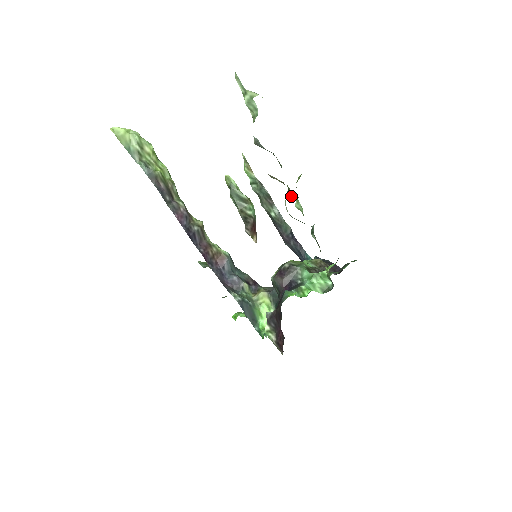
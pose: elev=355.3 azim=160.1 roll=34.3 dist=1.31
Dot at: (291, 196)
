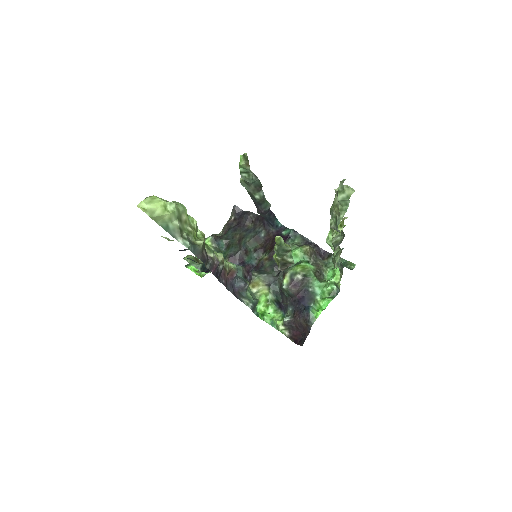
Dot at: (338, 250)
